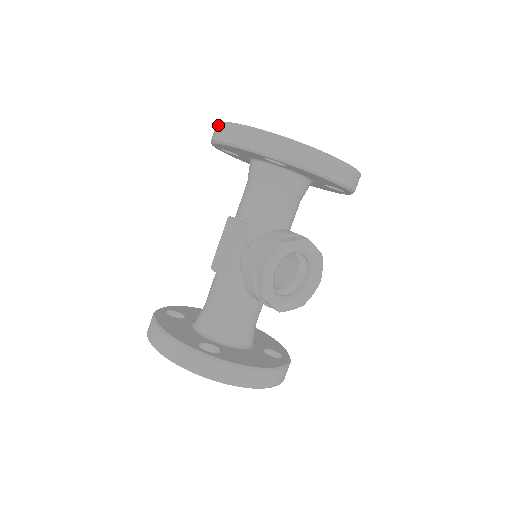
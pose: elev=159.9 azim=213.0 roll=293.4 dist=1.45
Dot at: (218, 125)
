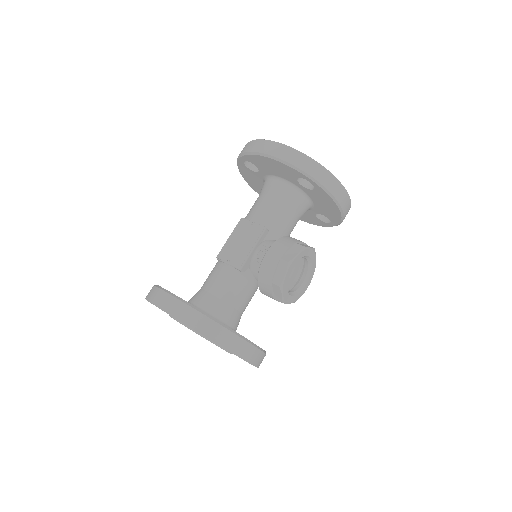
Dot at: (262, 141)
